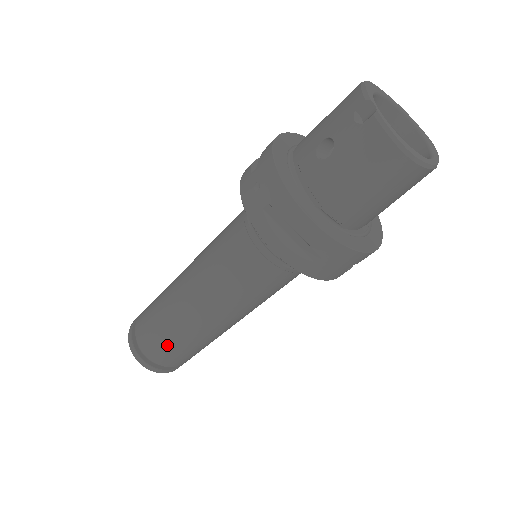
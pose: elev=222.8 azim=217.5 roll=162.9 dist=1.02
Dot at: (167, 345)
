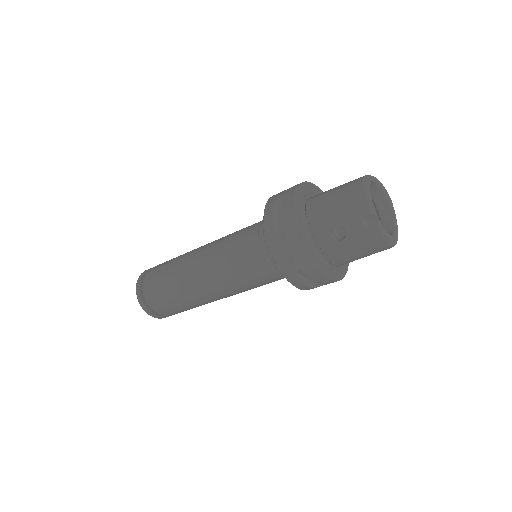
Dot at: (184, 310)
